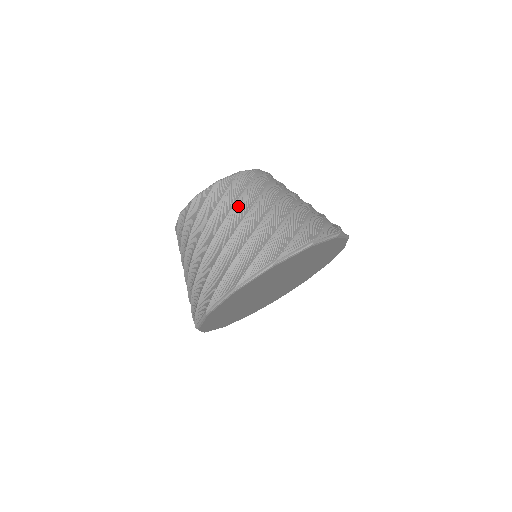
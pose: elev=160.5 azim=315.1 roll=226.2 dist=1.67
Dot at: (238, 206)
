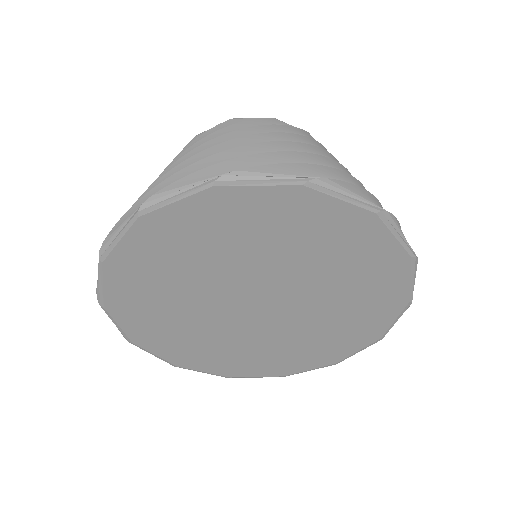
Dot at: (189, 150)
